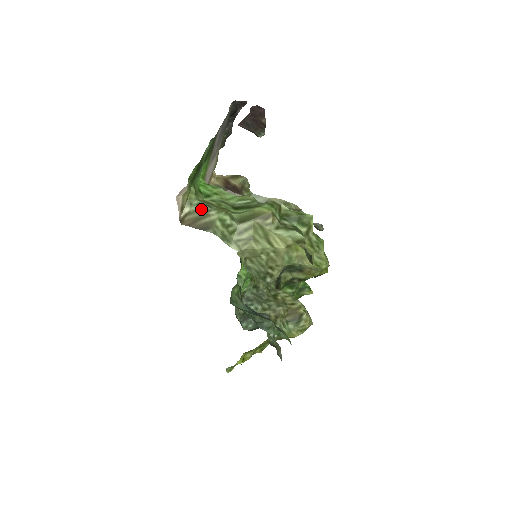
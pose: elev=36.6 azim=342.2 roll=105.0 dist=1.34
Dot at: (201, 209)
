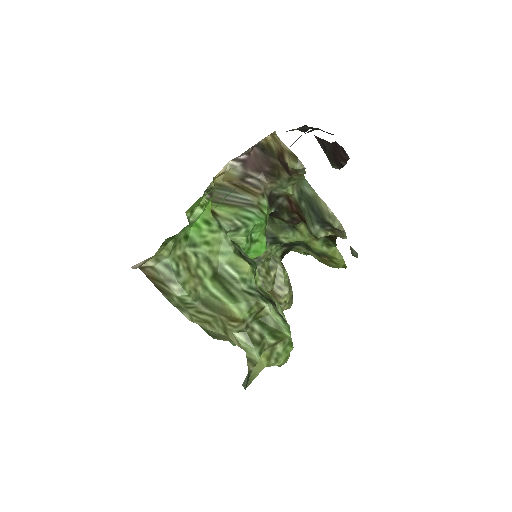
Dot at: (166, 274)
